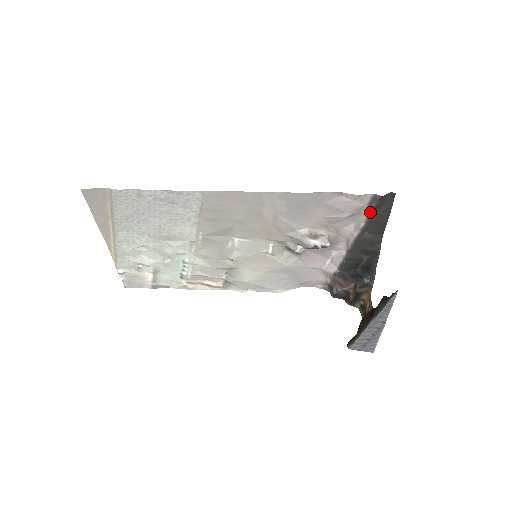
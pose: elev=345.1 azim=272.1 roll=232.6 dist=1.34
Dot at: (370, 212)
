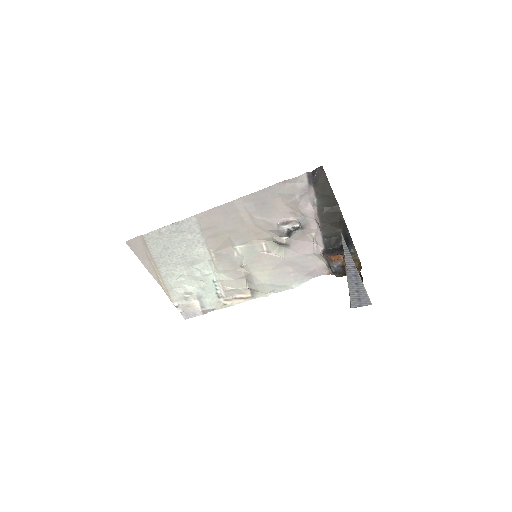
Dot at: (313, 188)
